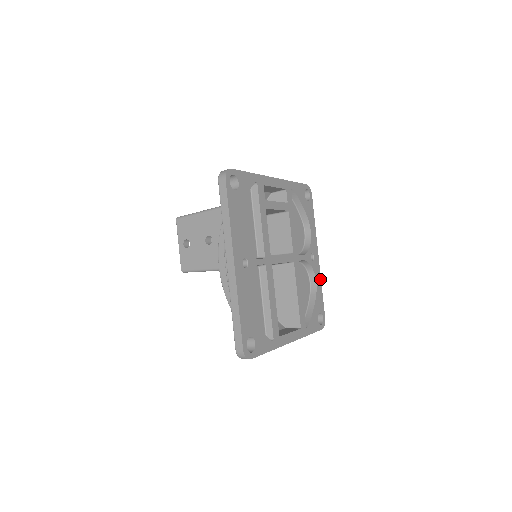
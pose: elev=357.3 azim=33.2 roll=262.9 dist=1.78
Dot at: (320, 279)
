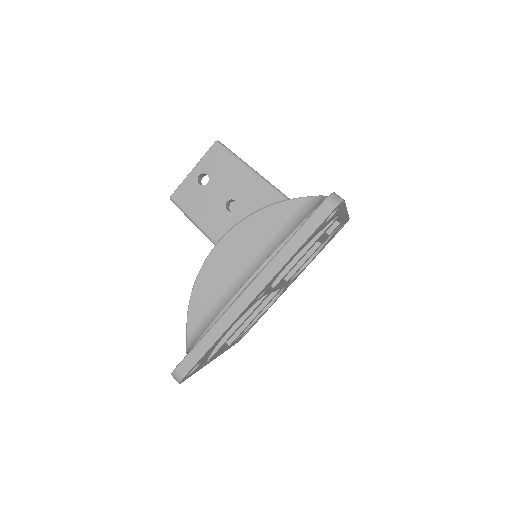
Dot at: (275, 301)
